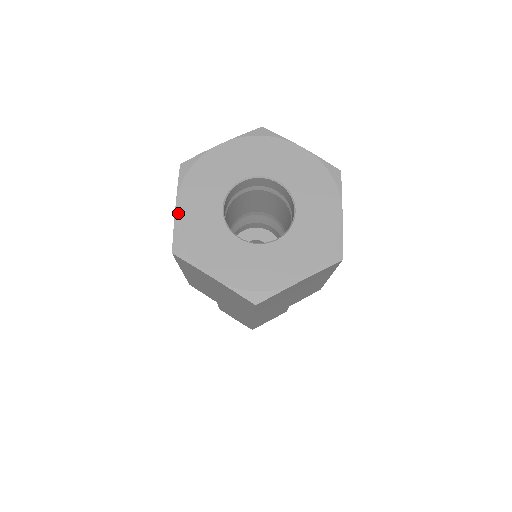
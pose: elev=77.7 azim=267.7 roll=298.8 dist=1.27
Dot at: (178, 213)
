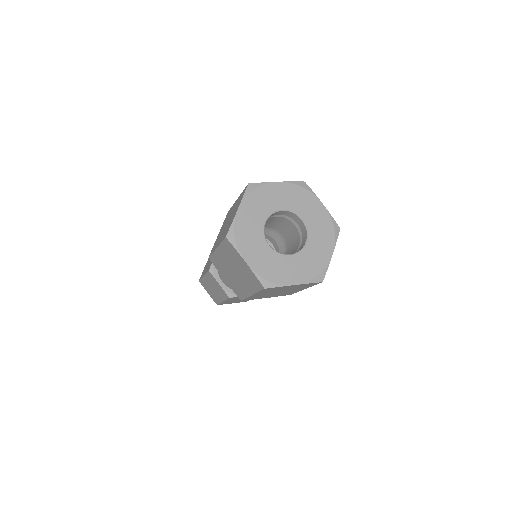
Dot at: (238, 214)
